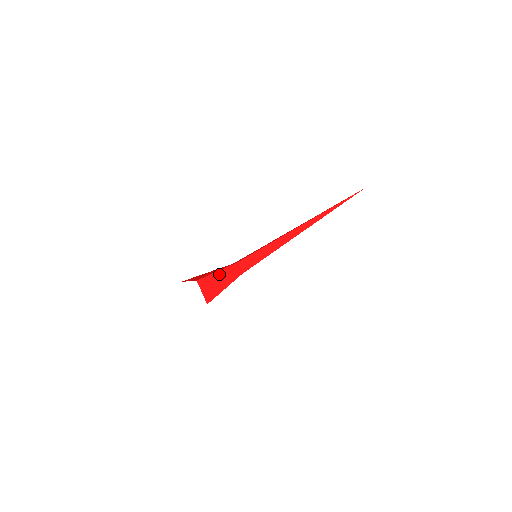
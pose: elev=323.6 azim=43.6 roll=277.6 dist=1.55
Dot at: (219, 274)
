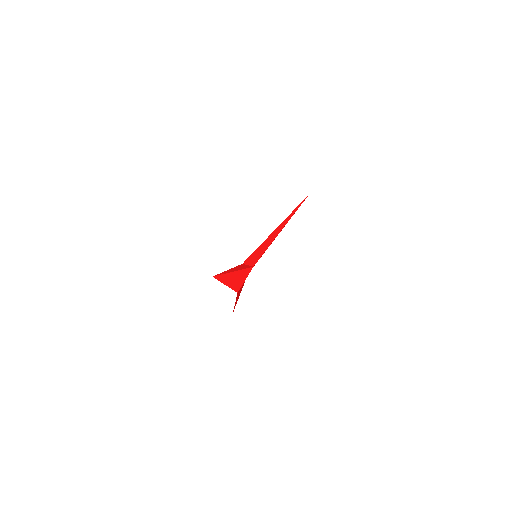
Dot at: (231, 271)
